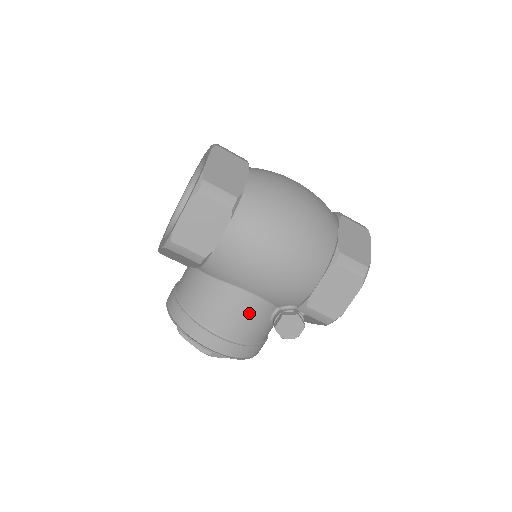
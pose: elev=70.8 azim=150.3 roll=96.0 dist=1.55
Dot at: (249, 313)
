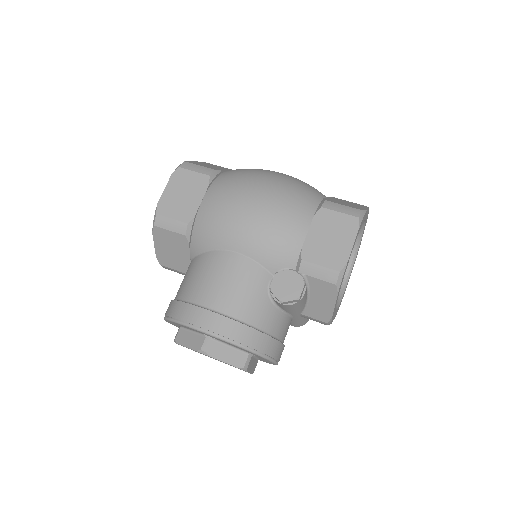
Dot at: (239, 277)
